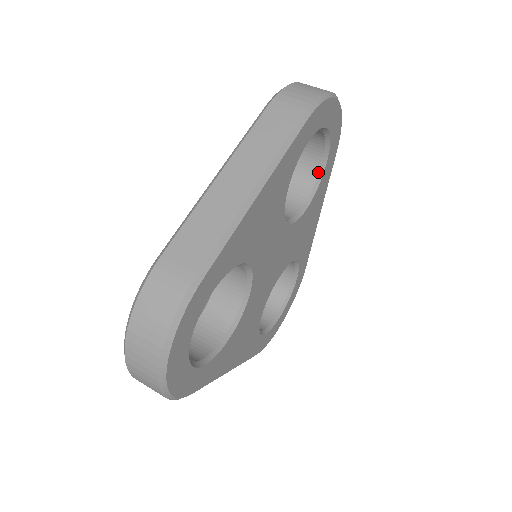
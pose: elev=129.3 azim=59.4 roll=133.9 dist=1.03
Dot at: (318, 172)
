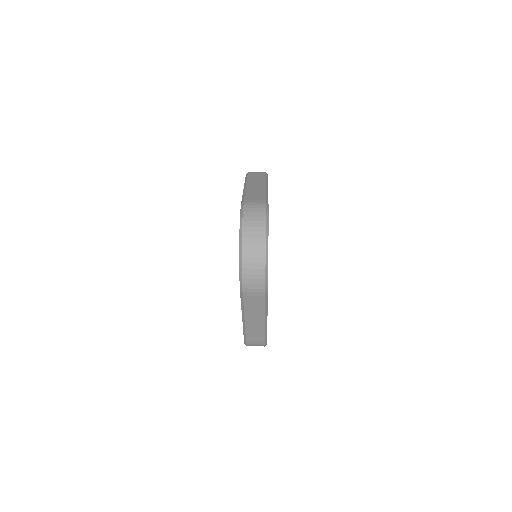
Dot at: occluded
